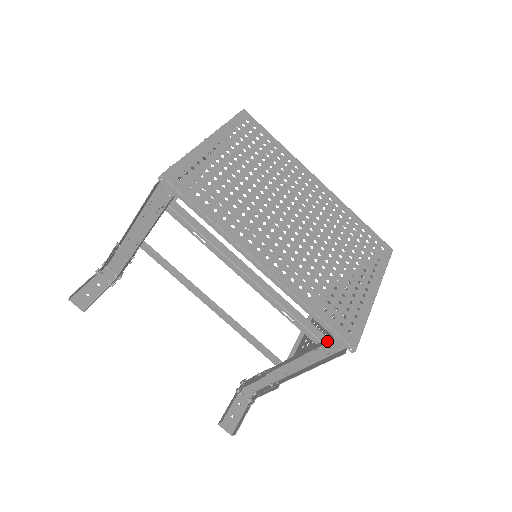
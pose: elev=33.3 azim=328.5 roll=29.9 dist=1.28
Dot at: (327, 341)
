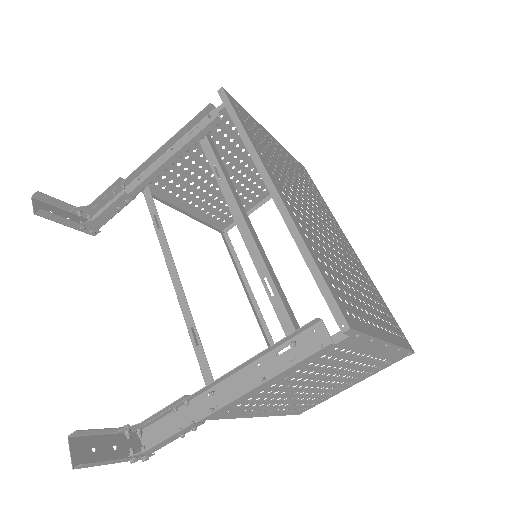
Dot at: (309, 322)
